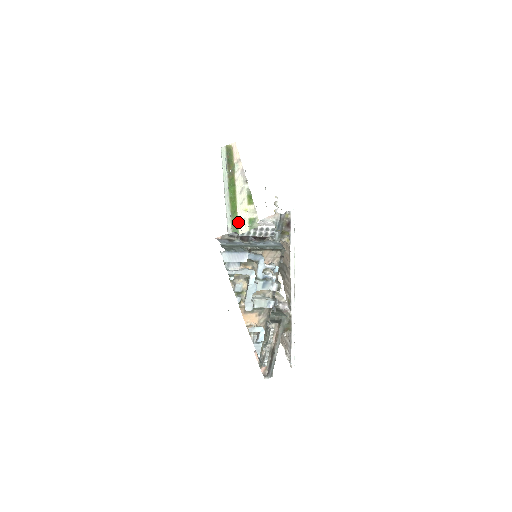
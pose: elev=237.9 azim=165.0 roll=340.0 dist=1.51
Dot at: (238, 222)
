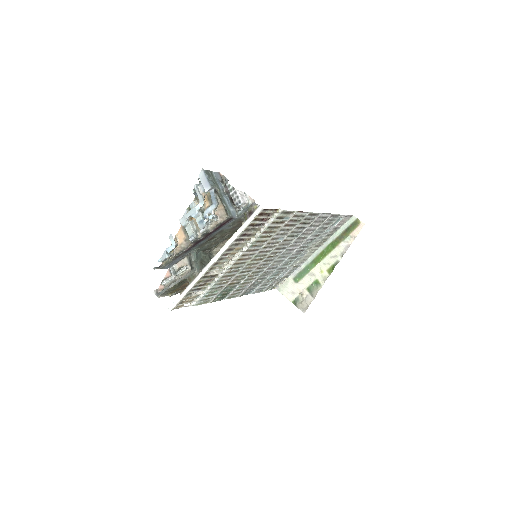
Dot at: (310, 272)
